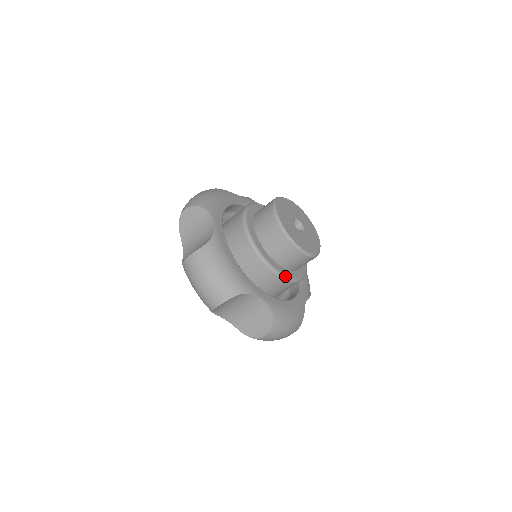
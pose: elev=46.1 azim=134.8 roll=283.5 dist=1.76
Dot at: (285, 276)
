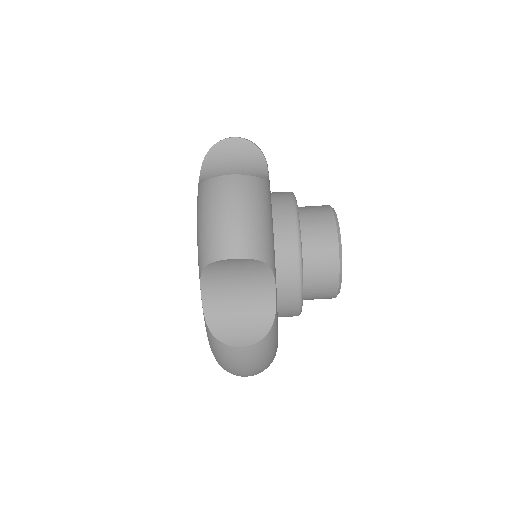
Dot at: occluded
